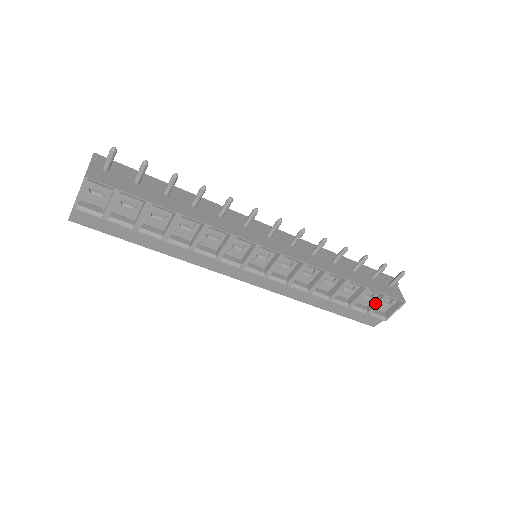
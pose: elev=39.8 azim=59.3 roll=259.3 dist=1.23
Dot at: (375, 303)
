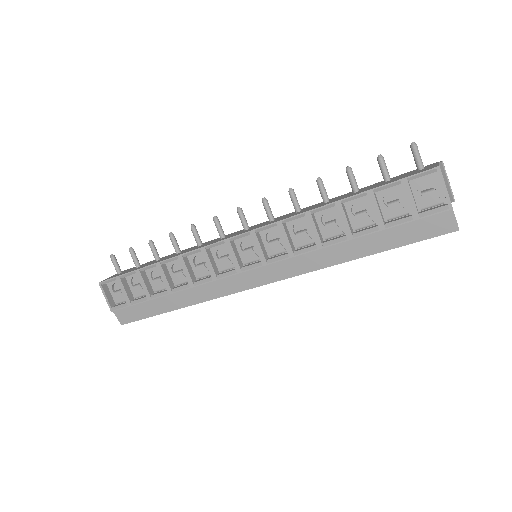
Dot at: (406, 200)
